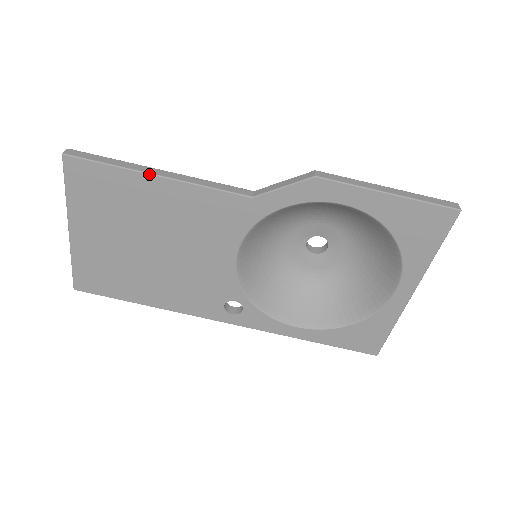
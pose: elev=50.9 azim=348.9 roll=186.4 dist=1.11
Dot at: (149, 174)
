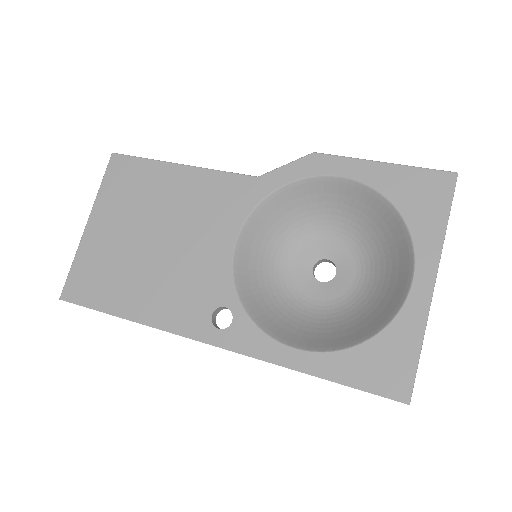
Dot at: (174, 163)
